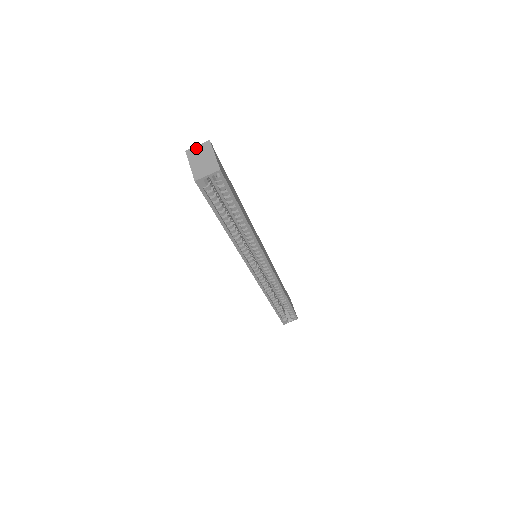
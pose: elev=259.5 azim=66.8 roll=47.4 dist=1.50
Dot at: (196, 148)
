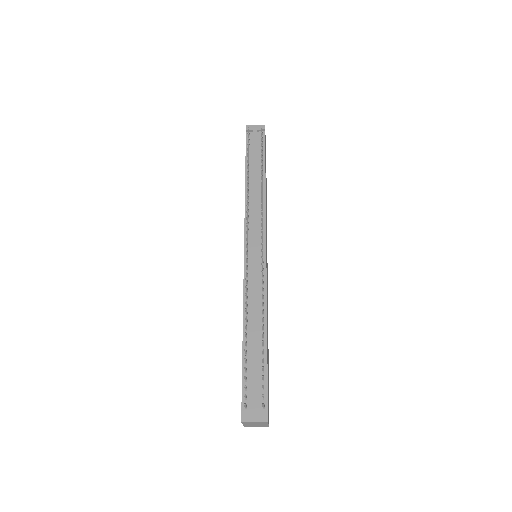
Dot at: occluded
